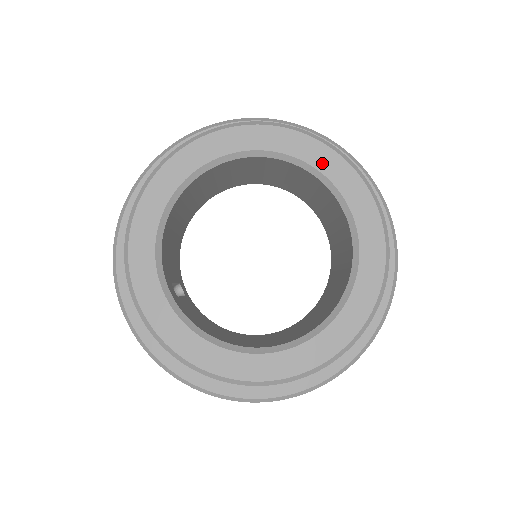
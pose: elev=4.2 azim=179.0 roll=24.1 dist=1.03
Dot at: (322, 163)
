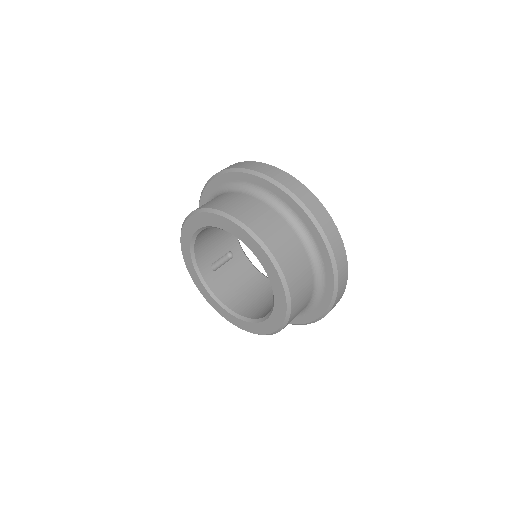
Dot at: (252, 247)
